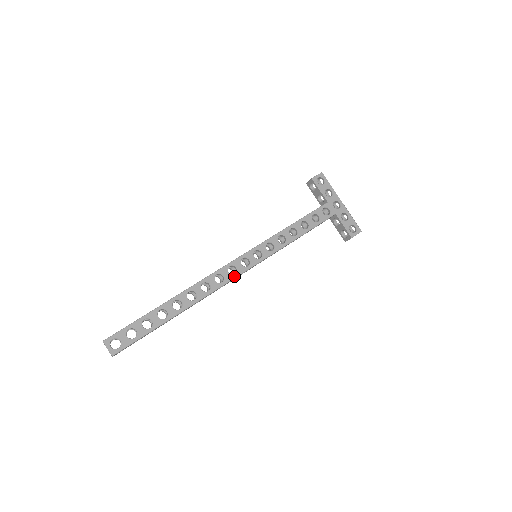
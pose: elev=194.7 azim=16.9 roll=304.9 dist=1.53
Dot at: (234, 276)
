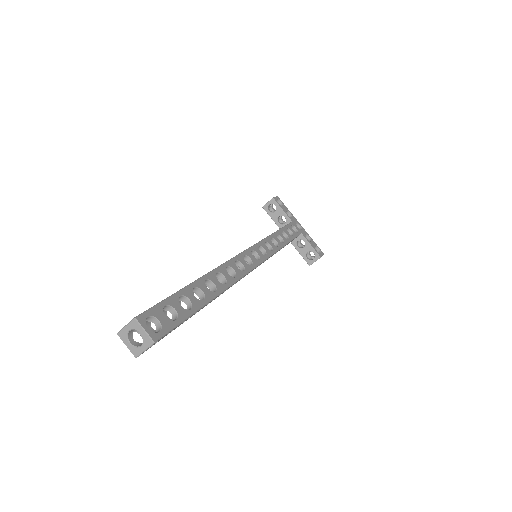
Dot at: (252, 267)
